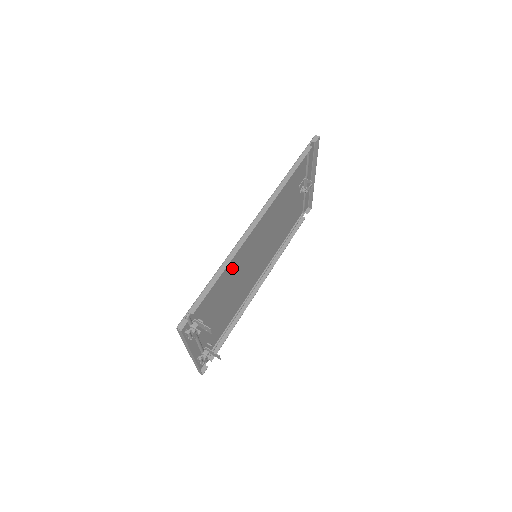
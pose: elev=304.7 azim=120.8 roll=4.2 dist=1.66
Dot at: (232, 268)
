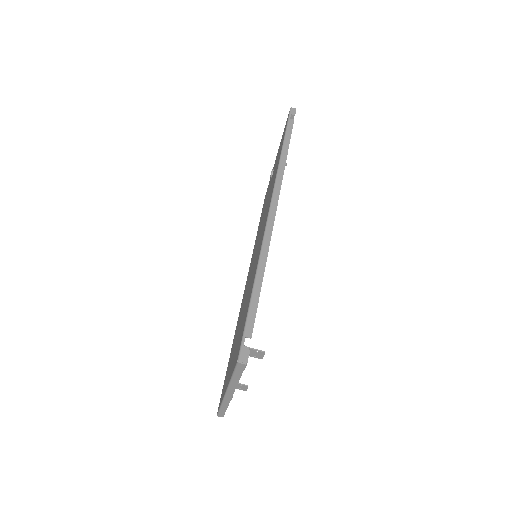
Dot at: occluded
